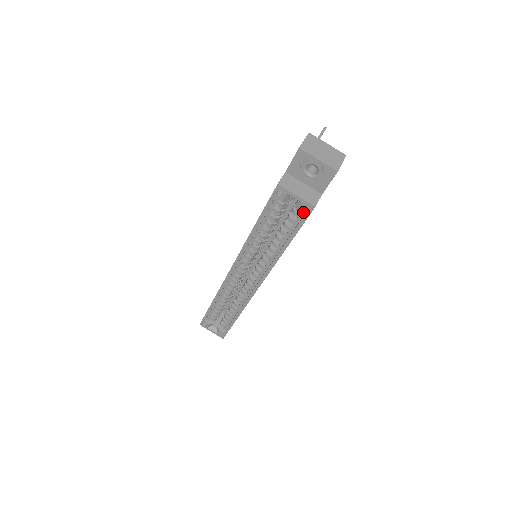
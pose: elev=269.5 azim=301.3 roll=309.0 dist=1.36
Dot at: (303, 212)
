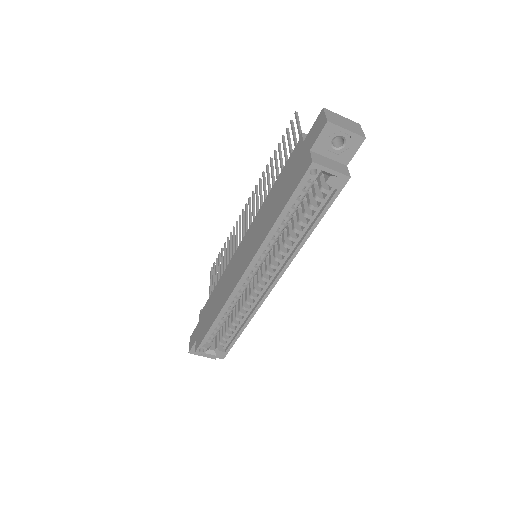
Dot at: (337, 186)
